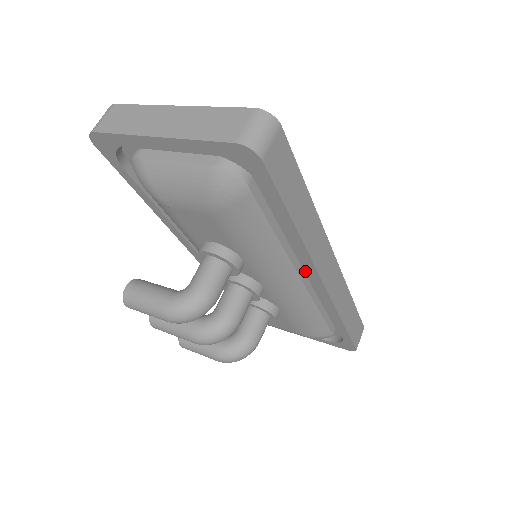
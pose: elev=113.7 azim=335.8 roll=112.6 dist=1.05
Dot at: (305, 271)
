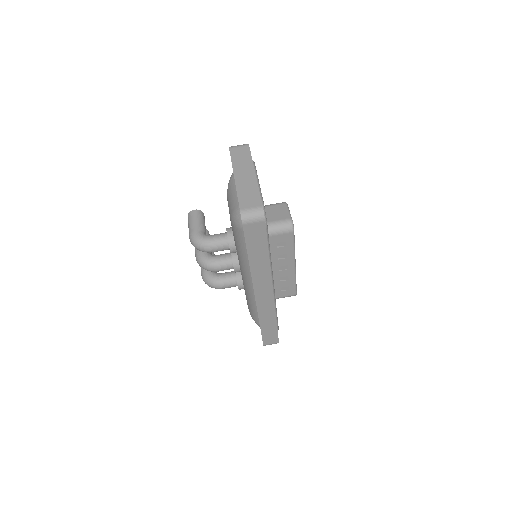
Dot at: occluded
